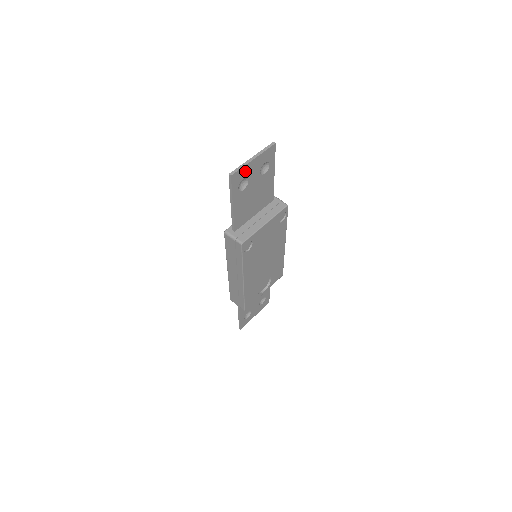
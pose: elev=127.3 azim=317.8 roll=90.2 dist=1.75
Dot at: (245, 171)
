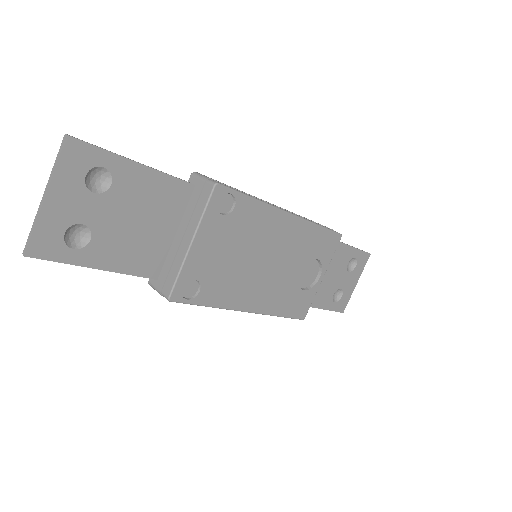
Dot at: (52, 223)
